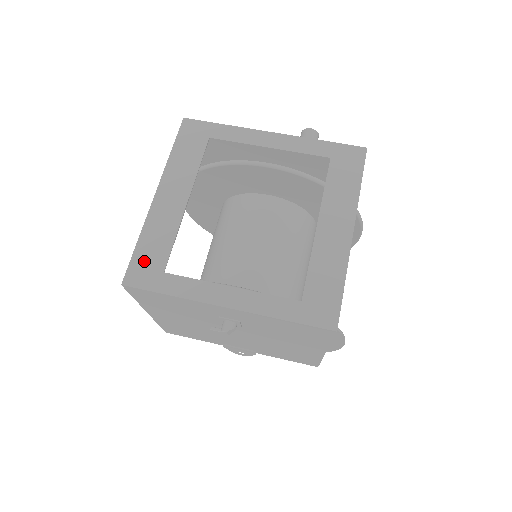
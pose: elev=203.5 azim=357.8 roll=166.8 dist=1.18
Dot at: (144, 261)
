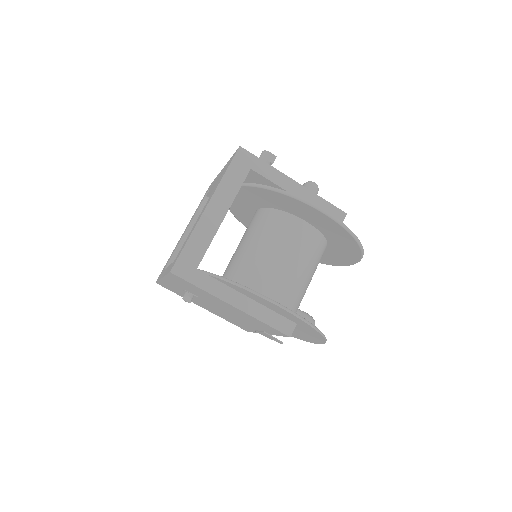
Dot at: occluded
